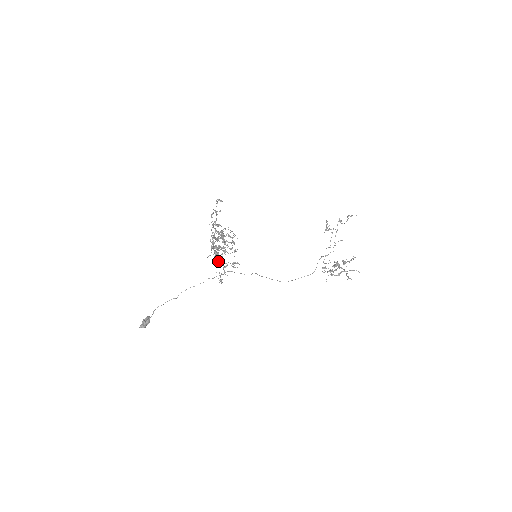
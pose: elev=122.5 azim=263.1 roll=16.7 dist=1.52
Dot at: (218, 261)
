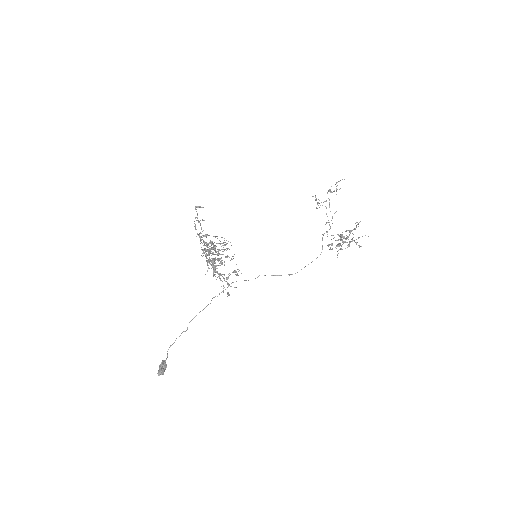
Dot at: occluded
